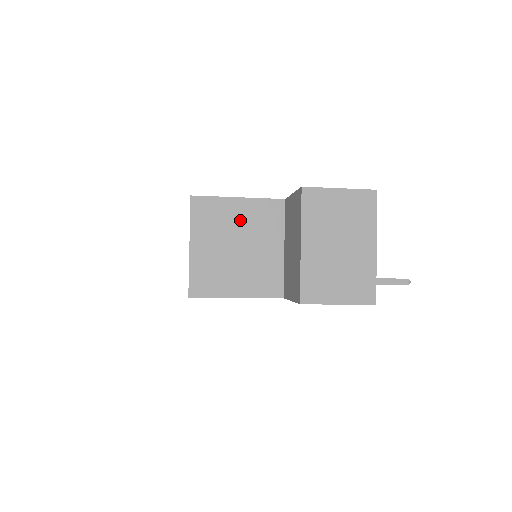
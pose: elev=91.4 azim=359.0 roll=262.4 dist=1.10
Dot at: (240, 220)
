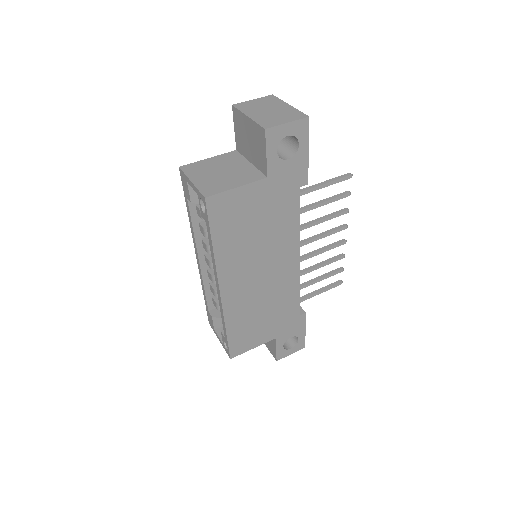
Dot at: (215, 164)
